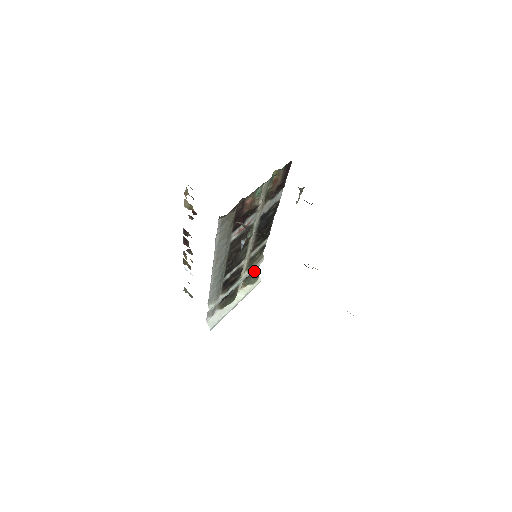
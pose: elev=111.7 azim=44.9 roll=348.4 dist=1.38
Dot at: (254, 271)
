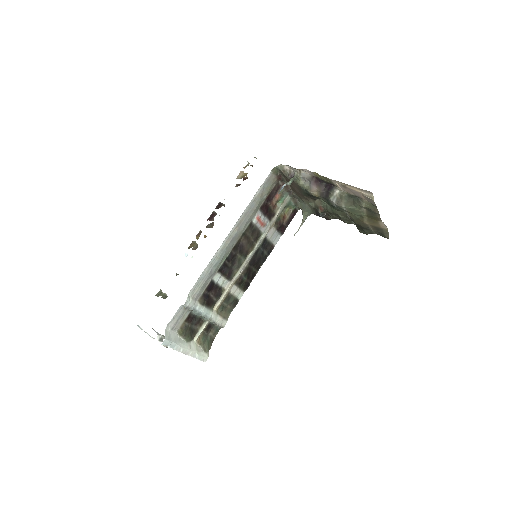
Dot at: (211, 336)
